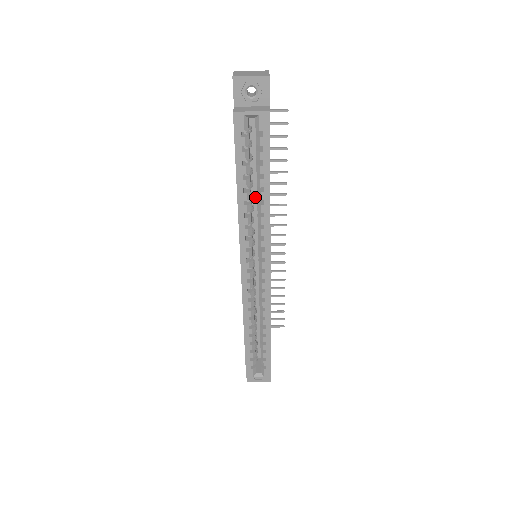
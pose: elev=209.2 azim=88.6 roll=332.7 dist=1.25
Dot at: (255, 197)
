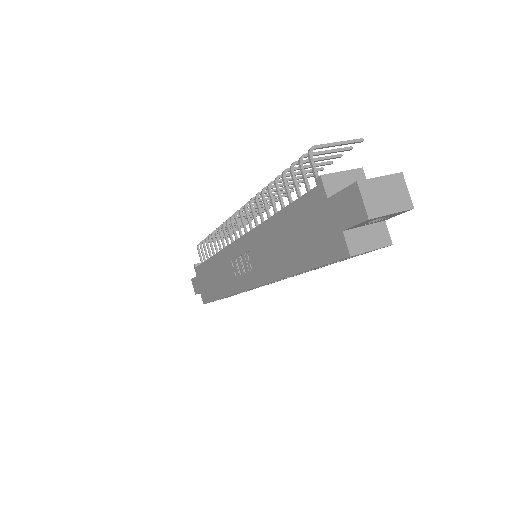
Dot at: occluded
